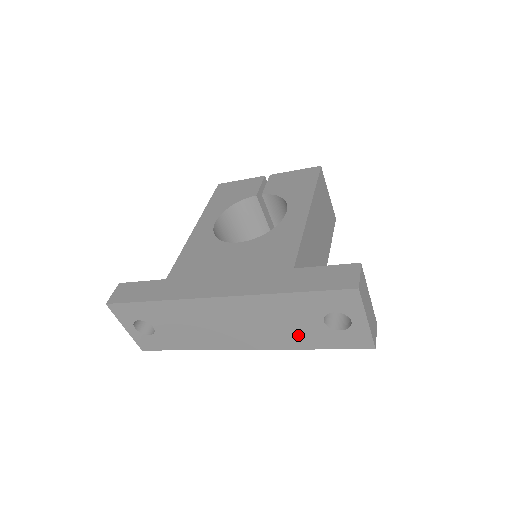
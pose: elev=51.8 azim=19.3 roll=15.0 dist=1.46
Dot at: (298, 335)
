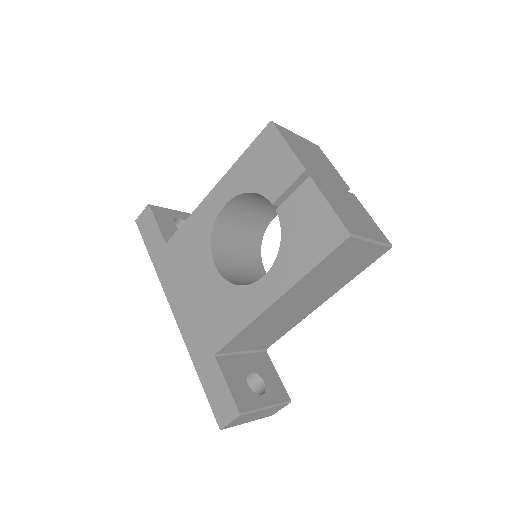
Dot at: occluded
